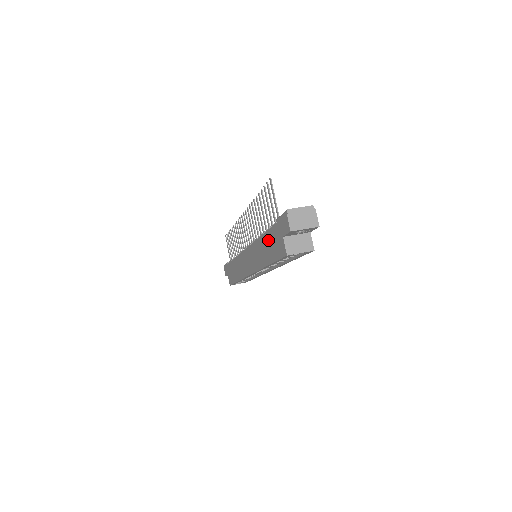
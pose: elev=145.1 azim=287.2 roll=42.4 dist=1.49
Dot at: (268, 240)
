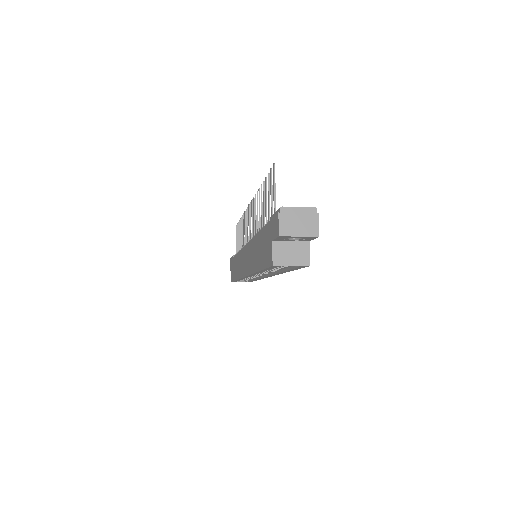
Dot at: (261, 241)
